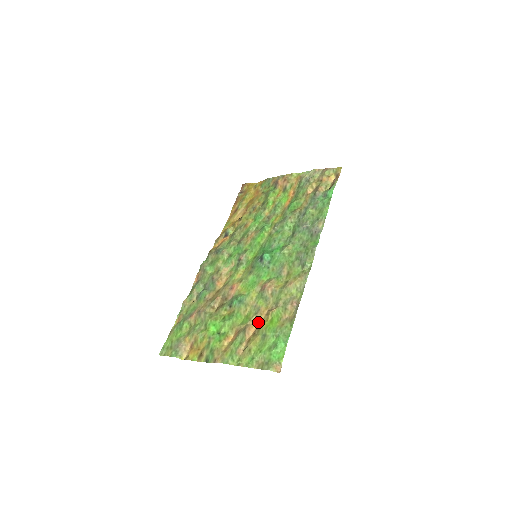
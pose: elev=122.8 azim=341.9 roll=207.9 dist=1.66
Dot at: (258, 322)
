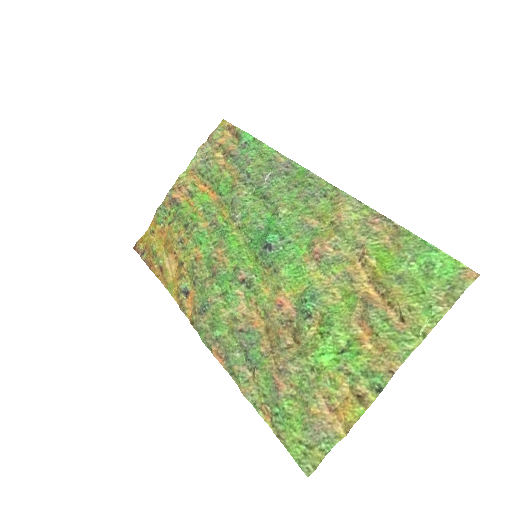
Dot at: (366, 283)
